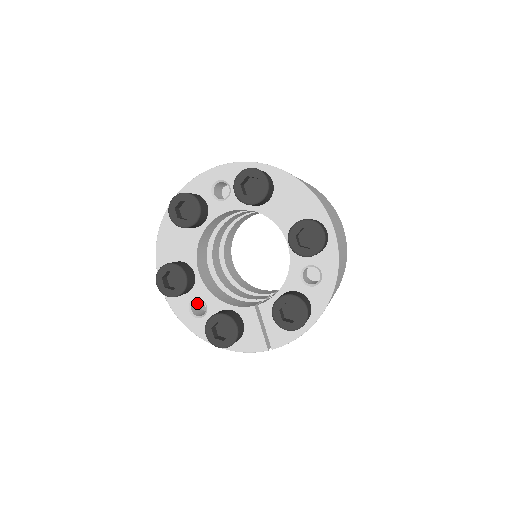
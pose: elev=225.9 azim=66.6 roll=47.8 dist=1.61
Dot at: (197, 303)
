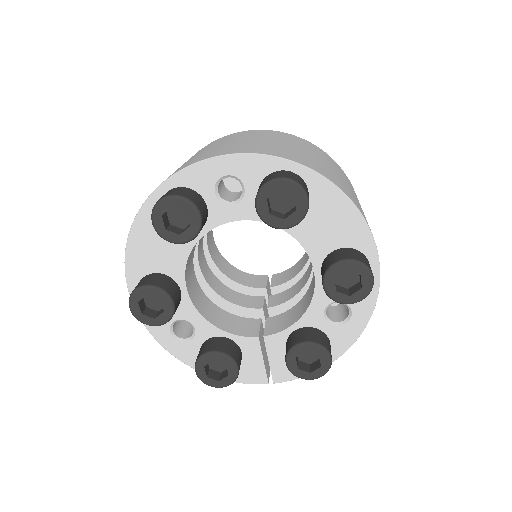
Dot at: occluded
